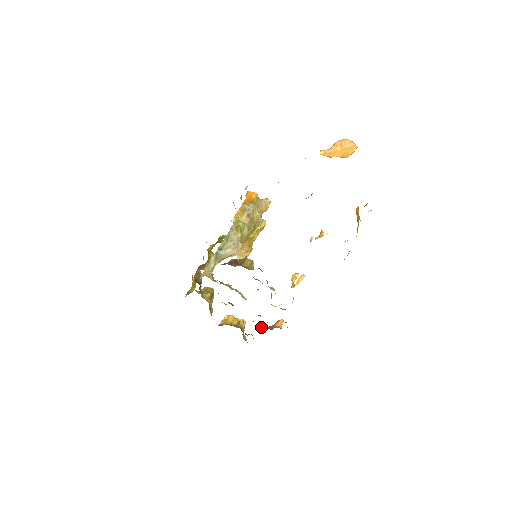
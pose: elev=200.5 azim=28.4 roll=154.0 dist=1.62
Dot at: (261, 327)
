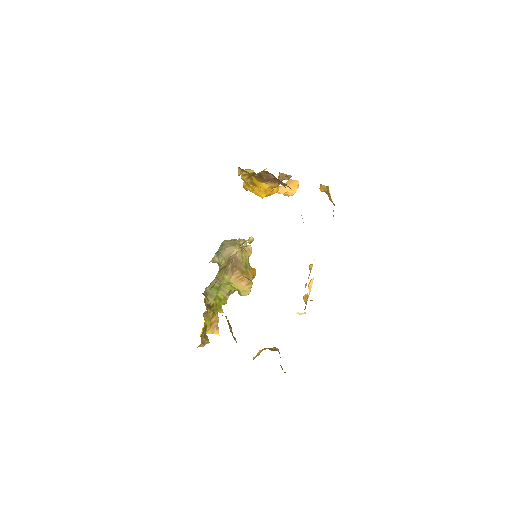
Dot at: occluded
